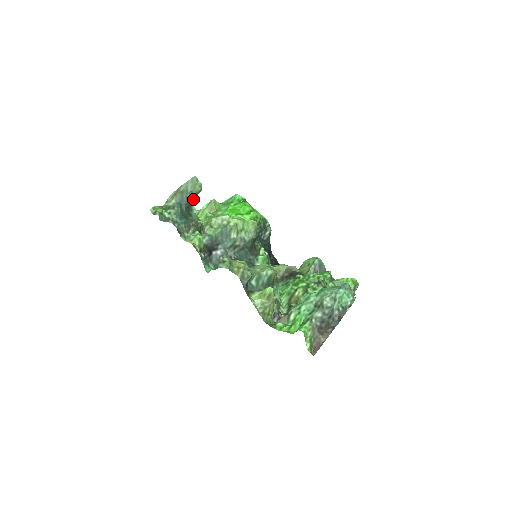
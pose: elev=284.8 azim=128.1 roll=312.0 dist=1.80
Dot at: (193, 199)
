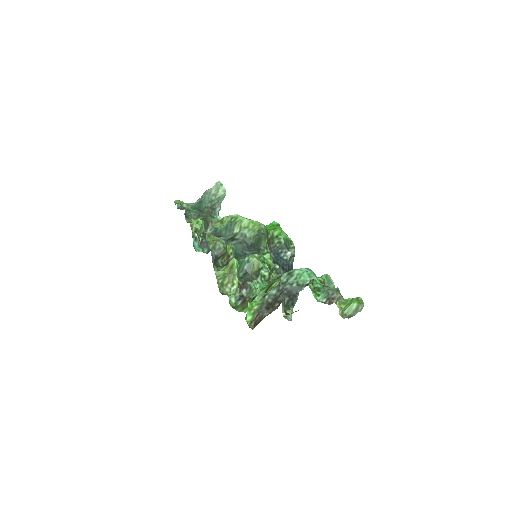
Dot at: (218, 204)
